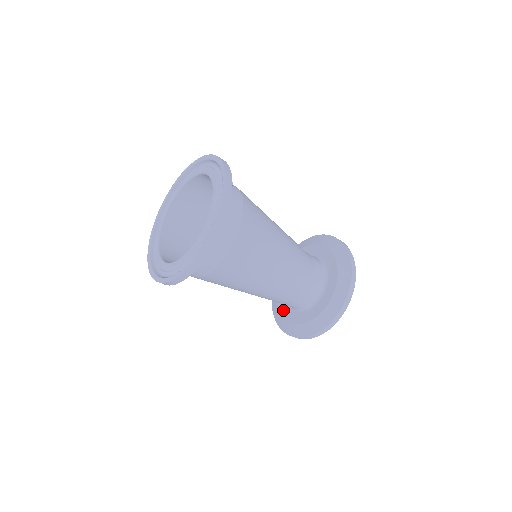
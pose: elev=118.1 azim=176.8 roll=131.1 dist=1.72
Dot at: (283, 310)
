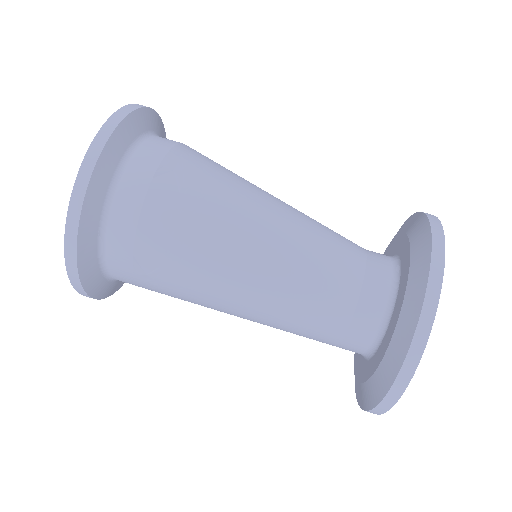
Dot at: (367, 372)
